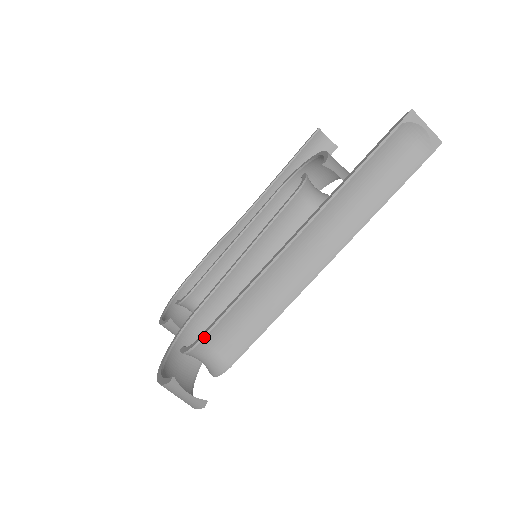
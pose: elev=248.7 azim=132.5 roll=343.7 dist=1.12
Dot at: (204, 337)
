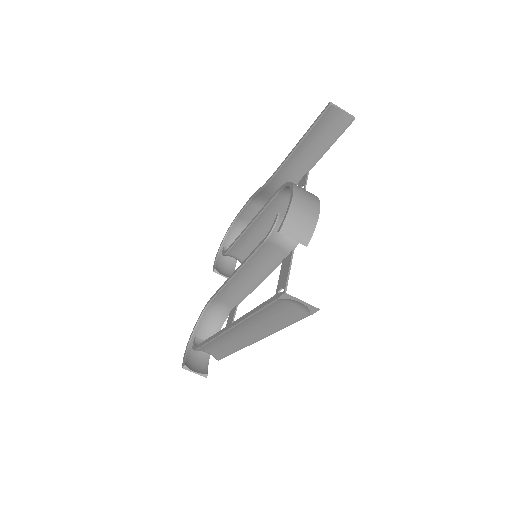
Dot at: (197, 350)
